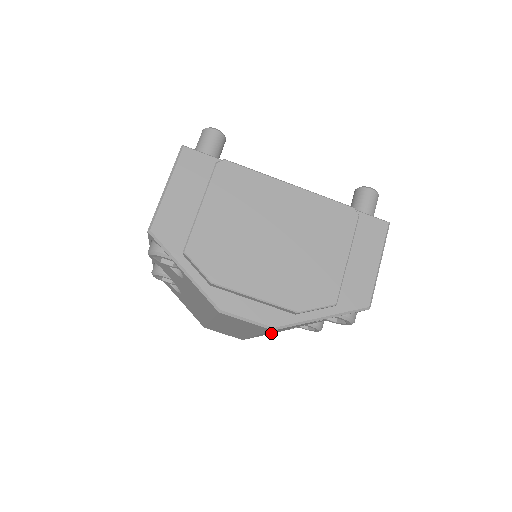
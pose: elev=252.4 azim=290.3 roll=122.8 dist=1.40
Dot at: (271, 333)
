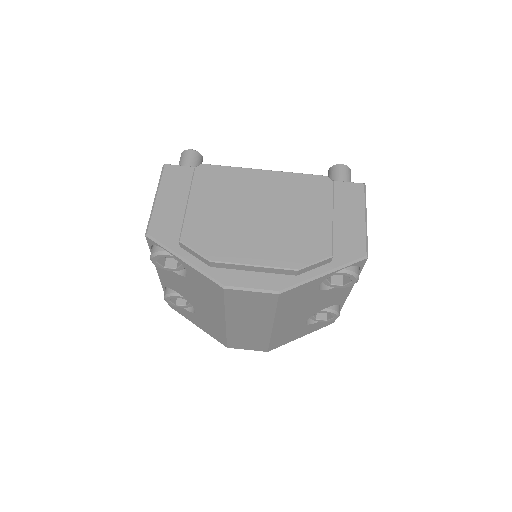
Dot at: (294, 338)
